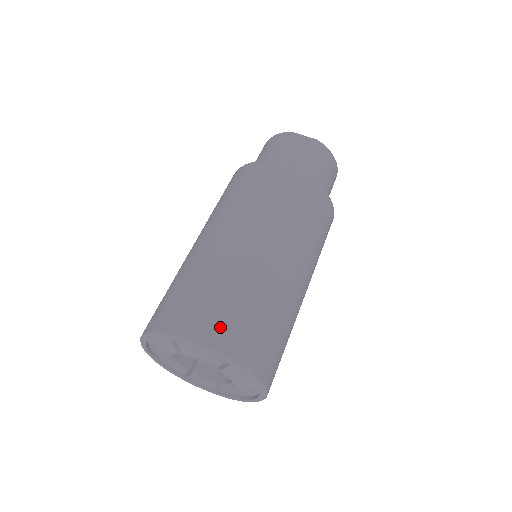
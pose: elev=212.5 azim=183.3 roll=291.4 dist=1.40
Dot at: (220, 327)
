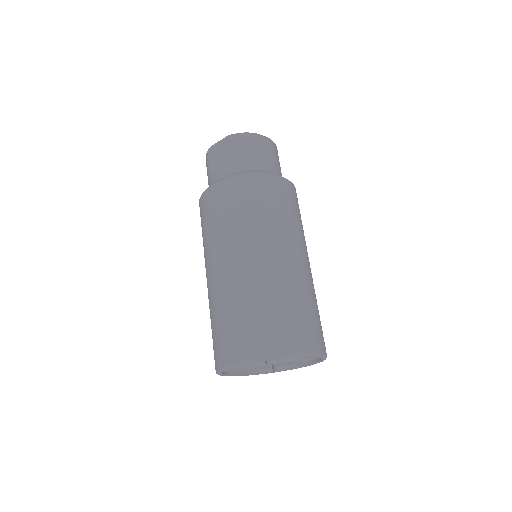
Dot at: (240, 343)
